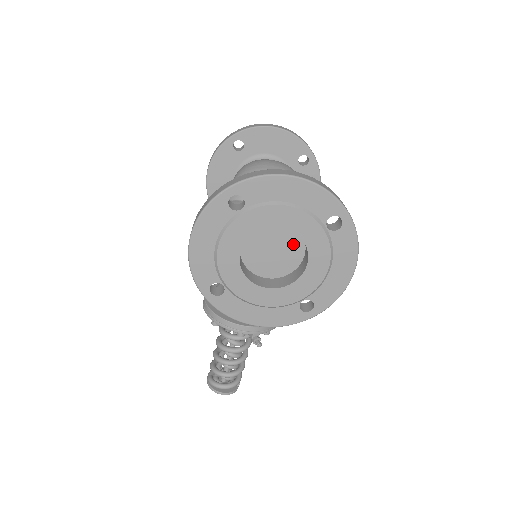
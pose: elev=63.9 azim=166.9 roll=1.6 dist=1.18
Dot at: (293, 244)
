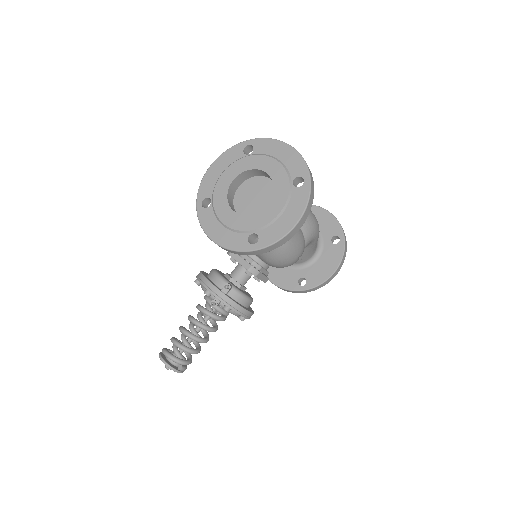
Dot at: (270, 199)
